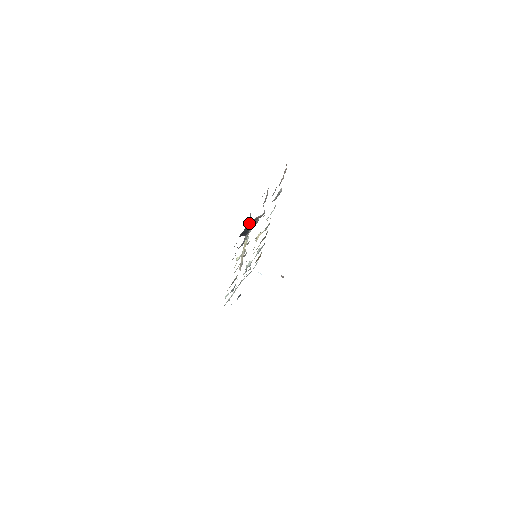
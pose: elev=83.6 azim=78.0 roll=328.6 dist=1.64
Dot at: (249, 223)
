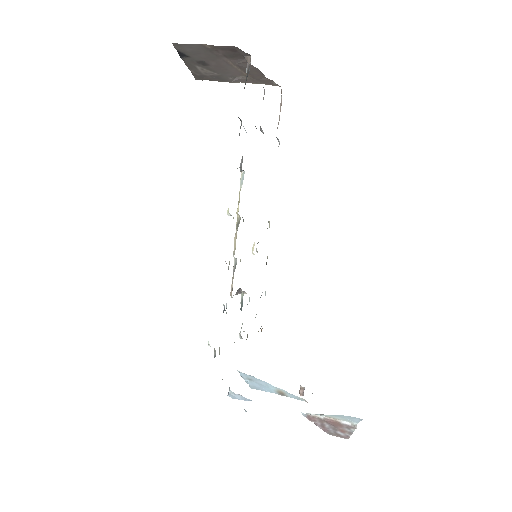
Dot at: (246, 79)
